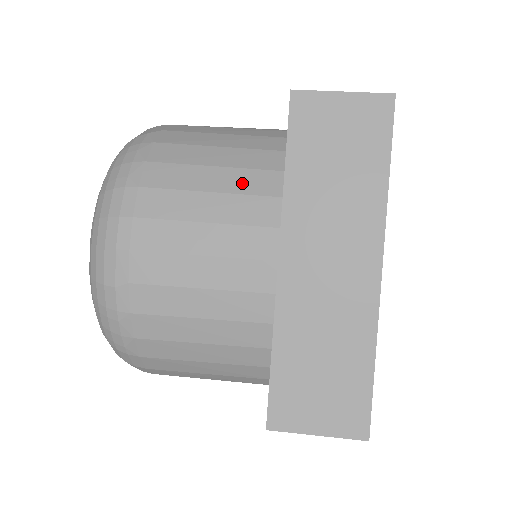
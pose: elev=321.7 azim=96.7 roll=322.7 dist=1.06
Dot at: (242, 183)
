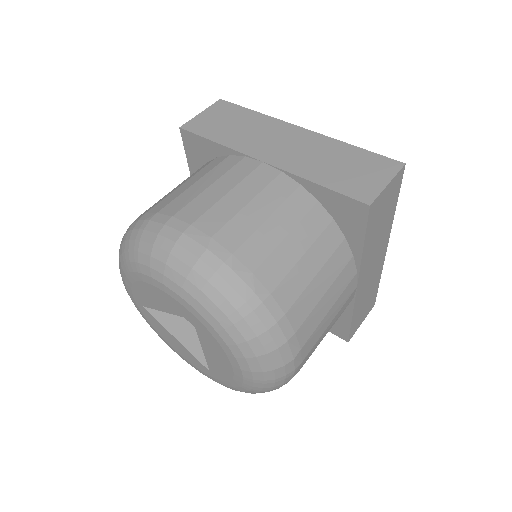
Dot at: (205, 171)
